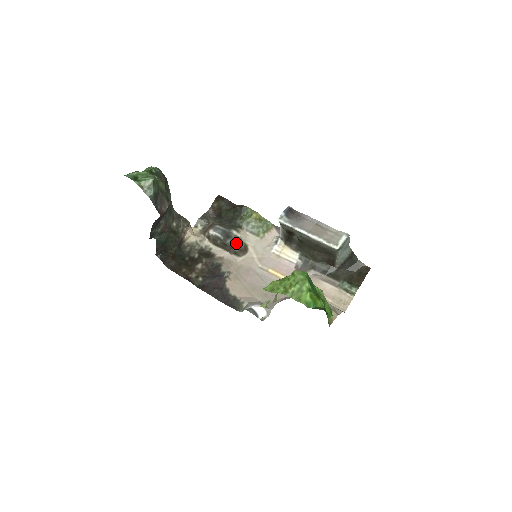
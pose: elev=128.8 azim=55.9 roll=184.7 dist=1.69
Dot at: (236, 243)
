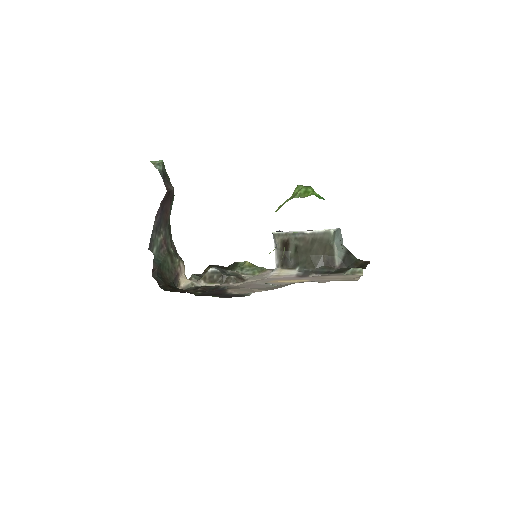
Dot at: (233, 275)
